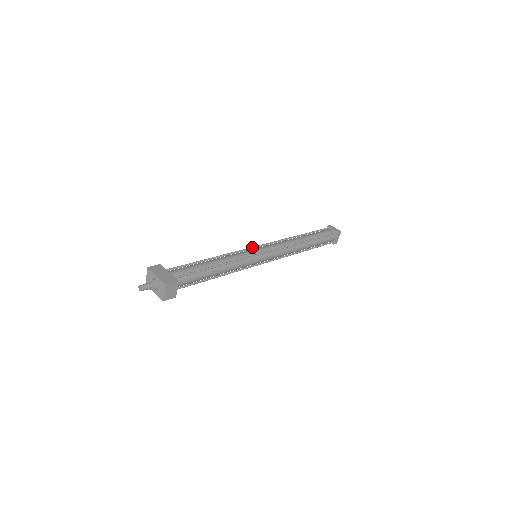
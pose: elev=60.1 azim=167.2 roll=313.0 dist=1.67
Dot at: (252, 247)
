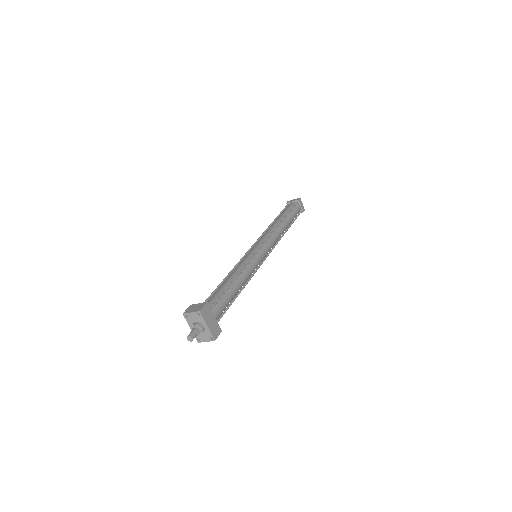
Dot at: (259, 250)
